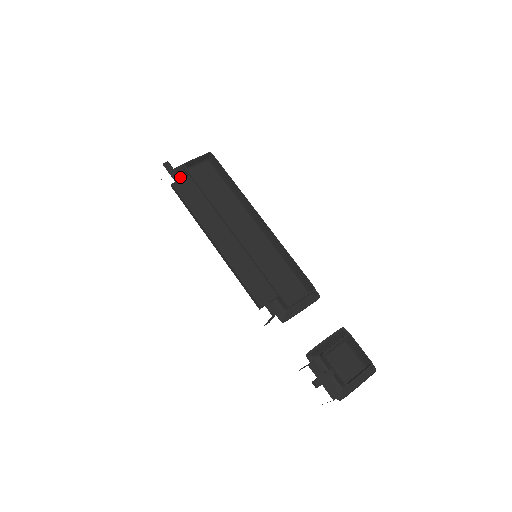
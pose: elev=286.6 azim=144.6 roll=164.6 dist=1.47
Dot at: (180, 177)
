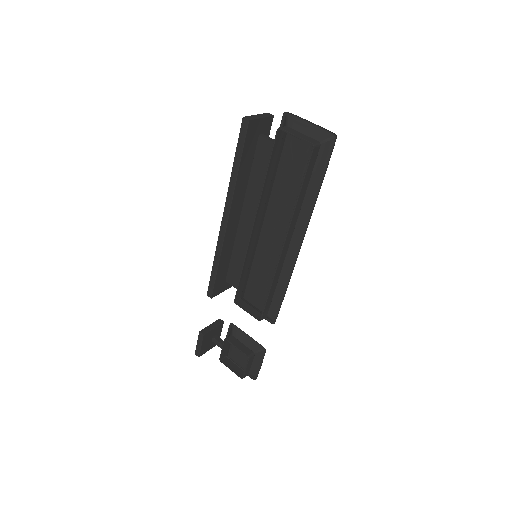
Dot at: occluded
